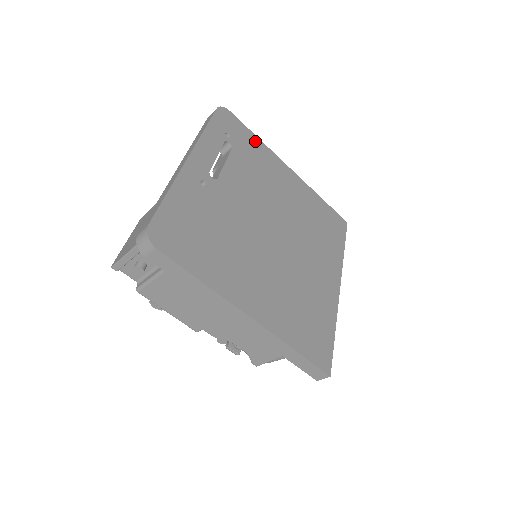
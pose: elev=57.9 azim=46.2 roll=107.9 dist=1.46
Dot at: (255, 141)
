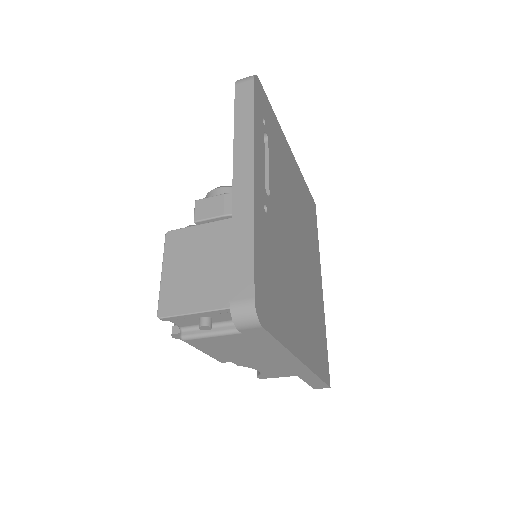
Dot at: (275, 121)
